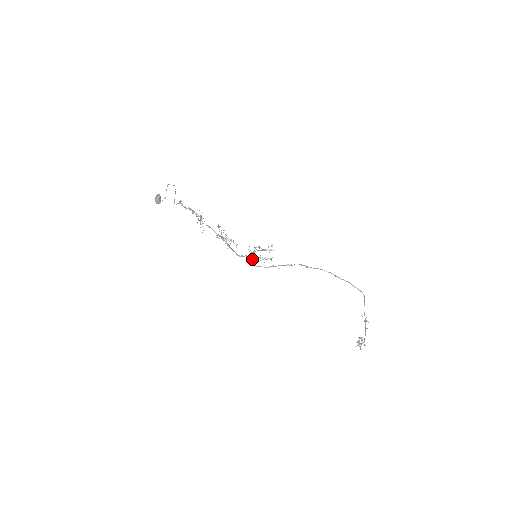
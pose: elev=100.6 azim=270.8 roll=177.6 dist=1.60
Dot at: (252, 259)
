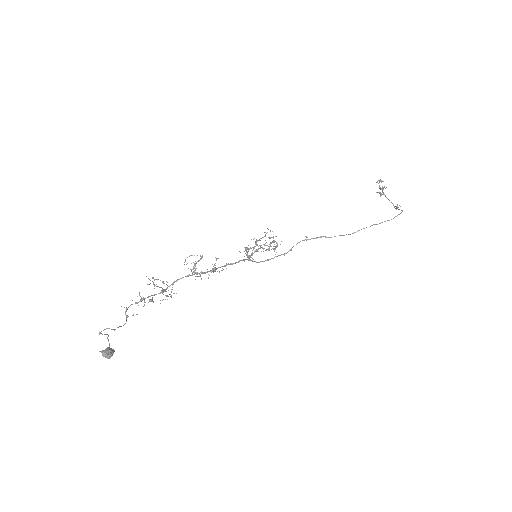
Dot at: (247, 248)
